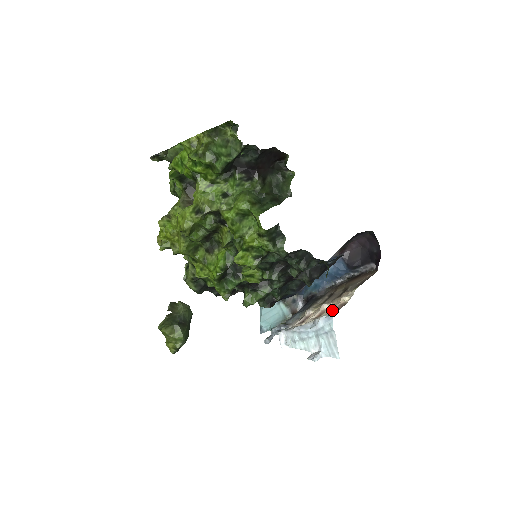
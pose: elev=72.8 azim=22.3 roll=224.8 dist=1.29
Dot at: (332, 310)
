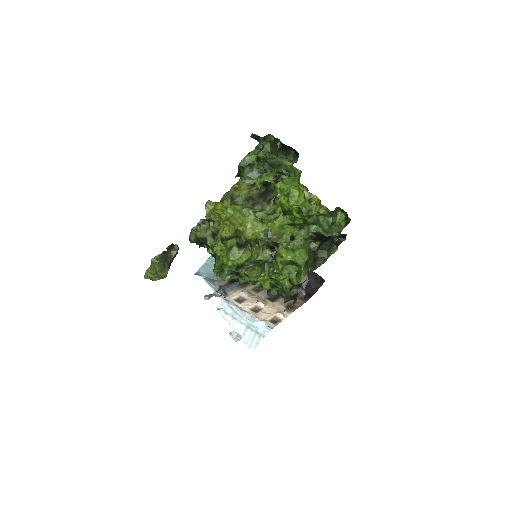
Dot at: (269, 318)
